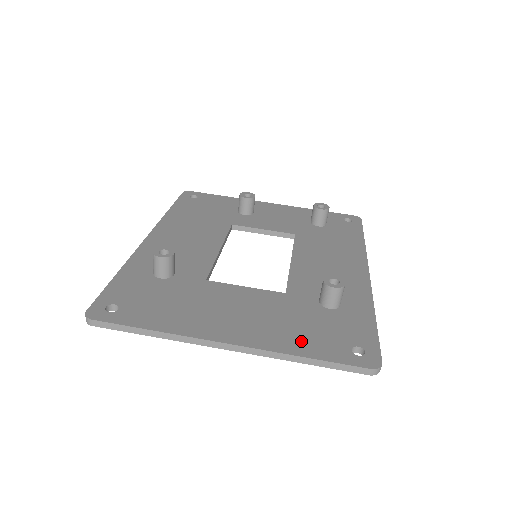
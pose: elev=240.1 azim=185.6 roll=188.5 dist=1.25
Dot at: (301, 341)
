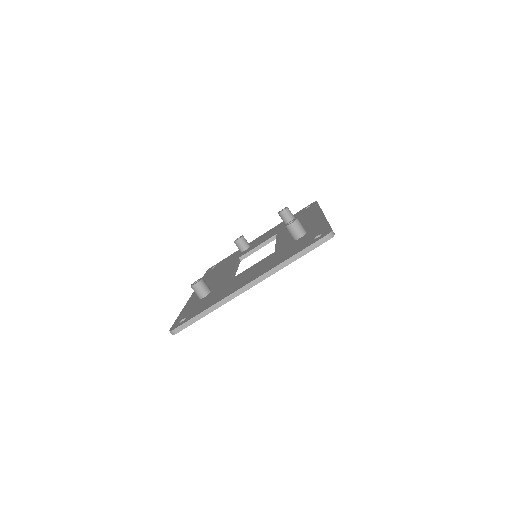
Dot at: (286, 256)
